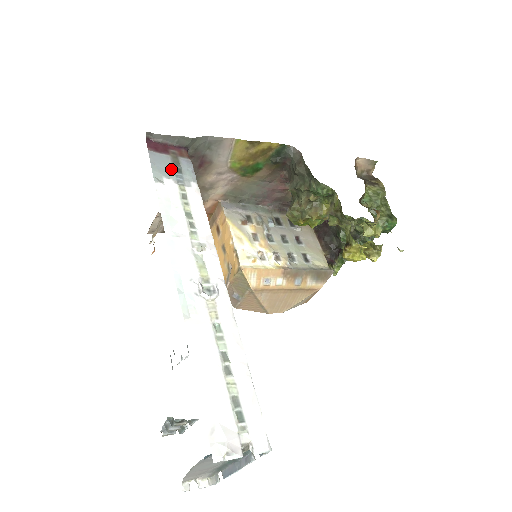
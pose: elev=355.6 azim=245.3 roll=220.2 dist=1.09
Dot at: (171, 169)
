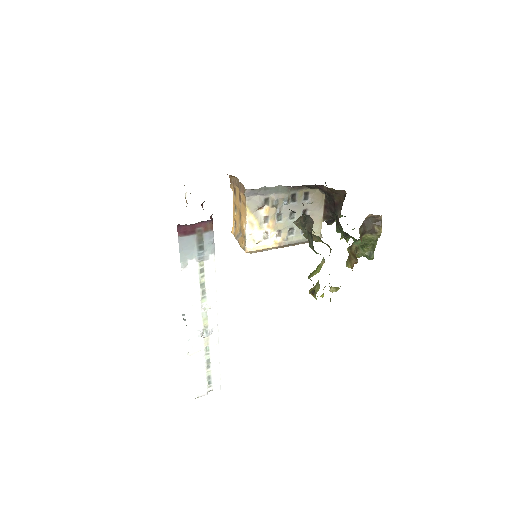
Dot at: (195, 248)
